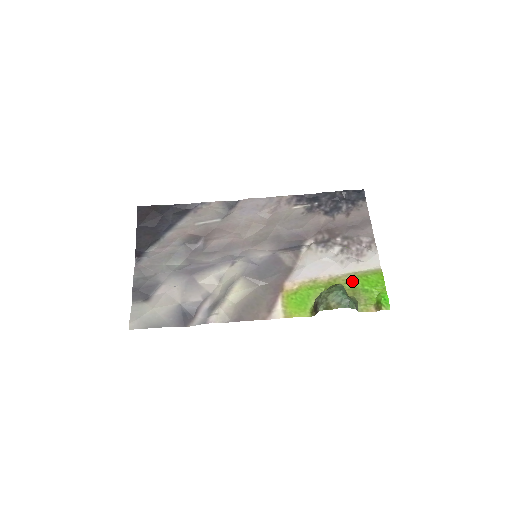
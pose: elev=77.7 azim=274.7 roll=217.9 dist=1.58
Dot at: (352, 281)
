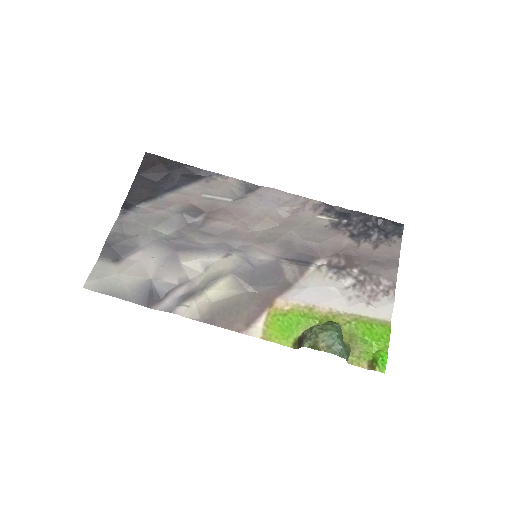
Dot at: (353, 325)
